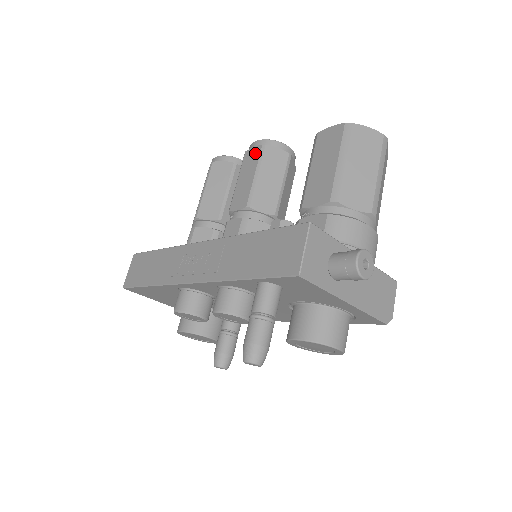
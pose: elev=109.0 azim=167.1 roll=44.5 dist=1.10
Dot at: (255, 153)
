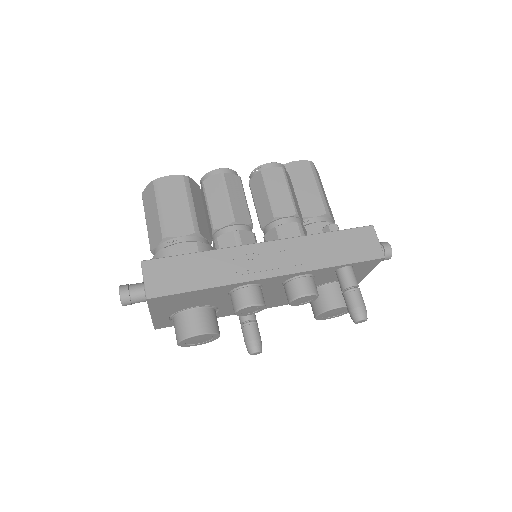
Dot at: (278, 173)
